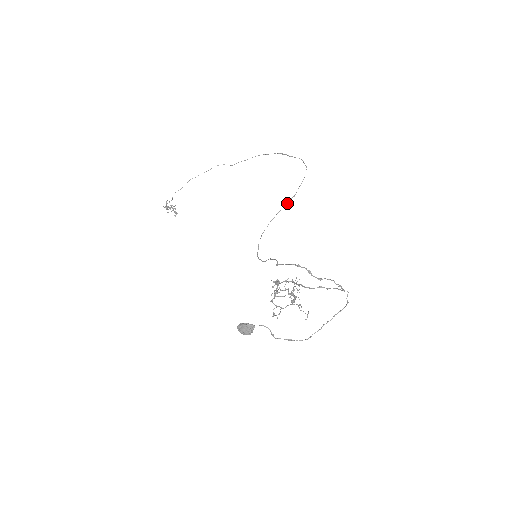
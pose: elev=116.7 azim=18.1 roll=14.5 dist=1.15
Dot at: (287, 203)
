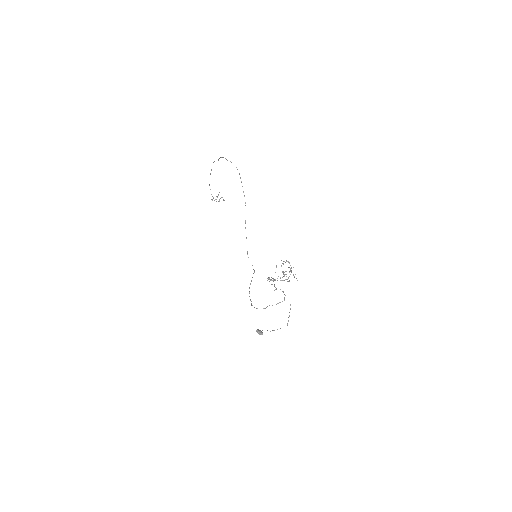
Dot at: occluded
